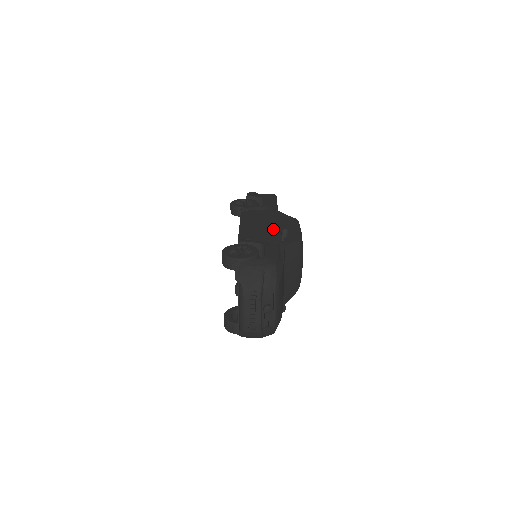
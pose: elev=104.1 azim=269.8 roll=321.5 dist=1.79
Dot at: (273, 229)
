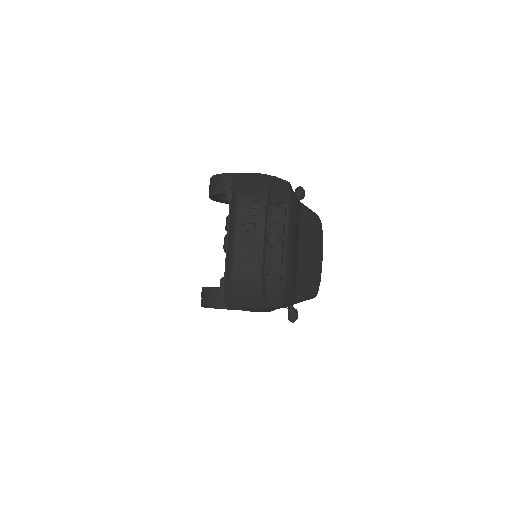
Dot at: occluded
